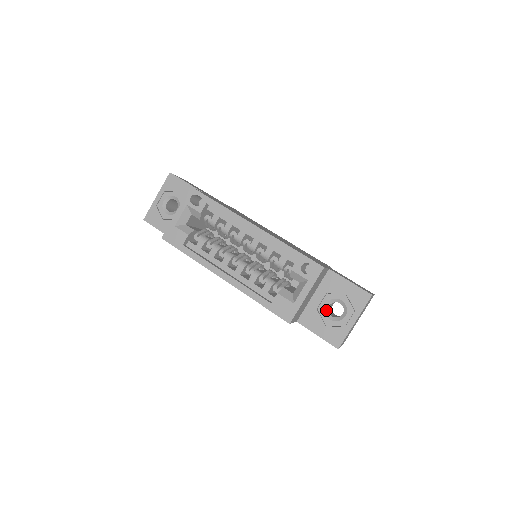
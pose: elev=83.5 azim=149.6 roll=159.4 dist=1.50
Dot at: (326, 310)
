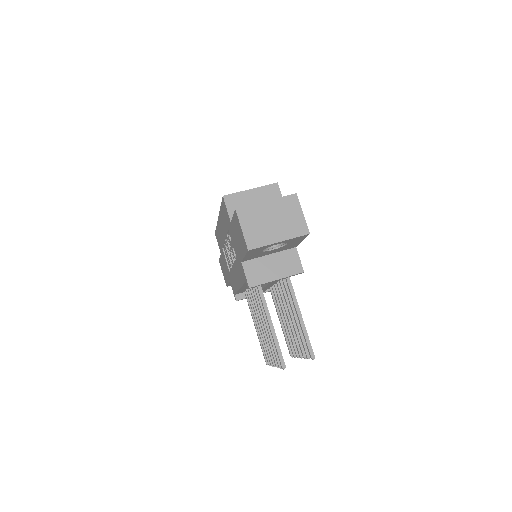
Dot at: occluded
